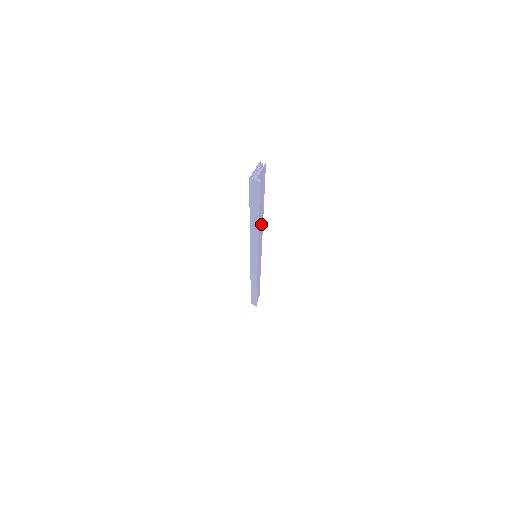
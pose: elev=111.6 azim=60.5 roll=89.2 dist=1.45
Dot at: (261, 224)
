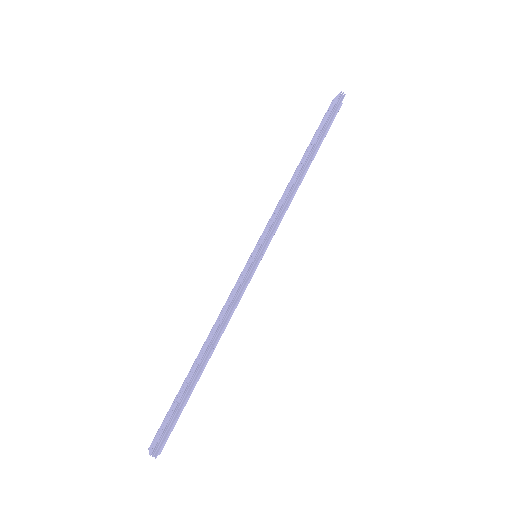
Dot at: (218, 335)
